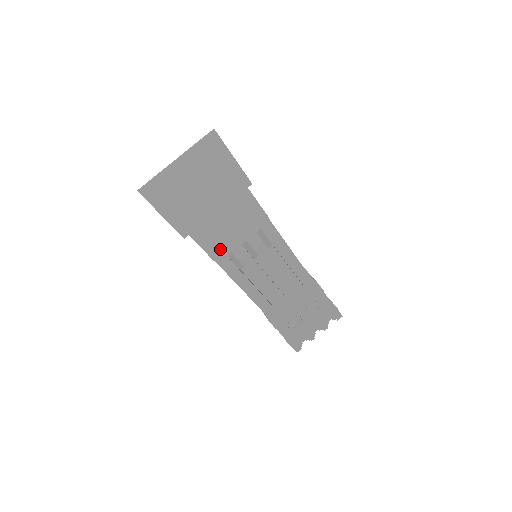
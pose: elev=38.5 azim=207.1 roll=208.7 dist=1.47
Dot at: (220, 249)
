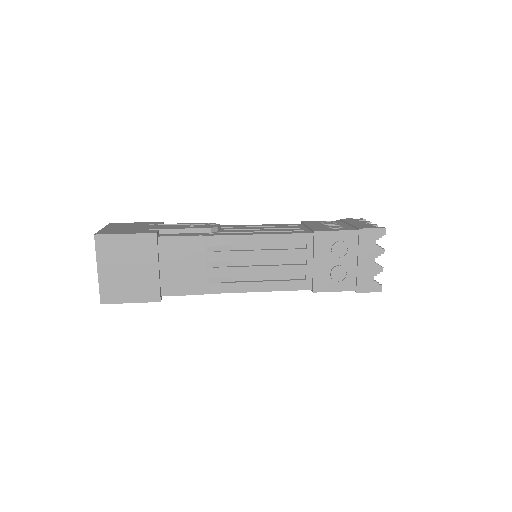
Dot at: occluded
